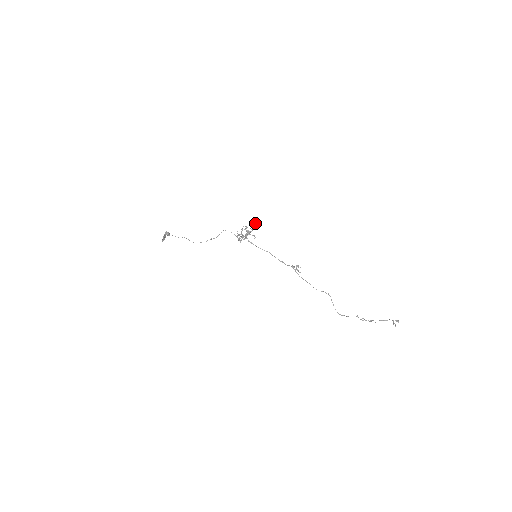
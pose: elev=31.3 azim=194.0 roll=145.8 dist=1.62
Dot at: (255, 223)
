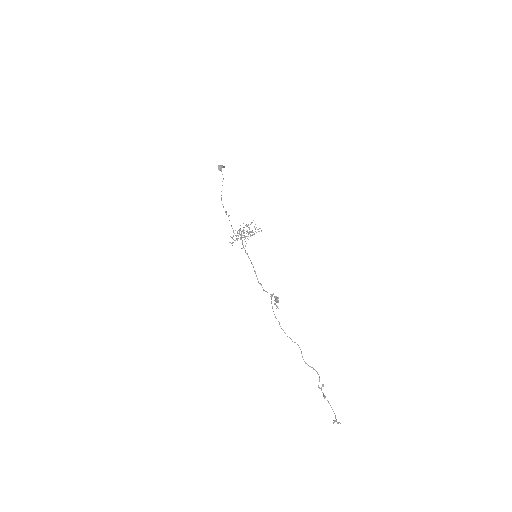
Dot at: (260, 228)
